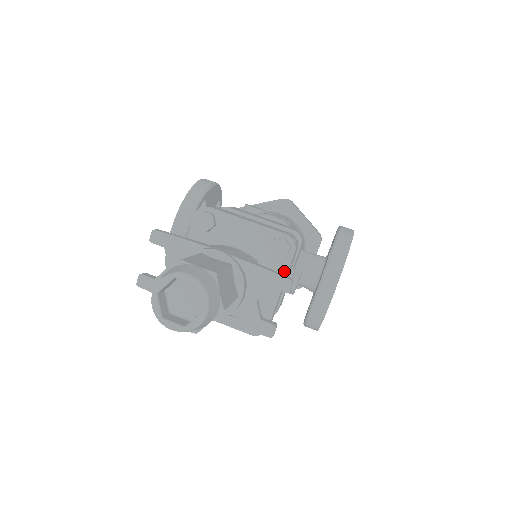
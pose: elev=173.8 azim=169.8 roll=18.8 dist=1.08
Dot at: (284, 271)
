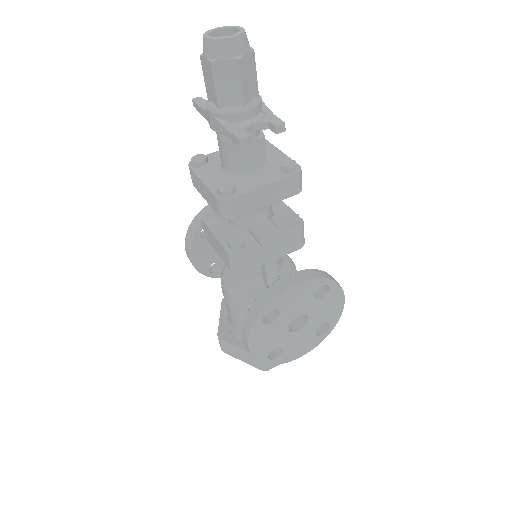
Dot at: (278, 179)
